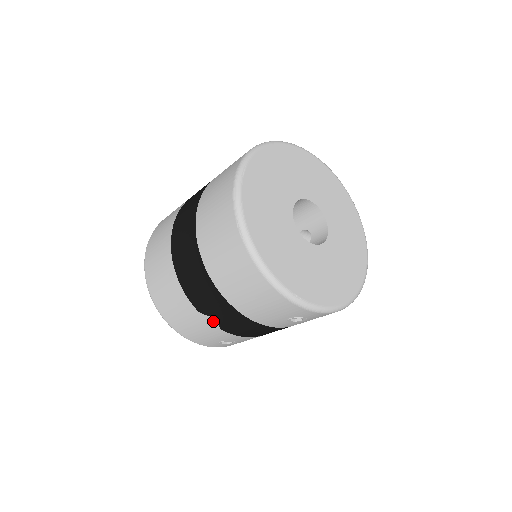
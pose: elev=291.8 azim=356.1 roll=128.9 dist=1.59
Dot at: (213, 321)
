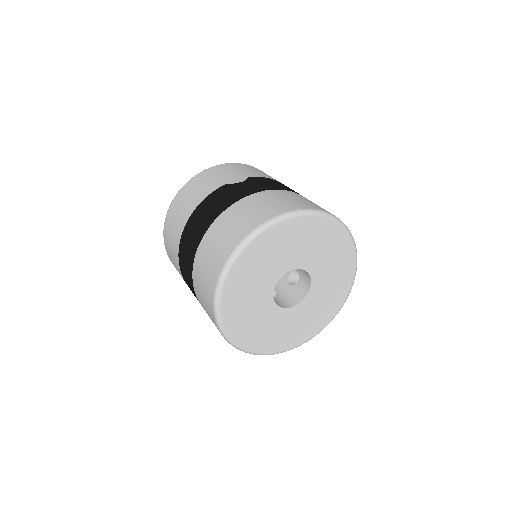
Dot at: occluded
